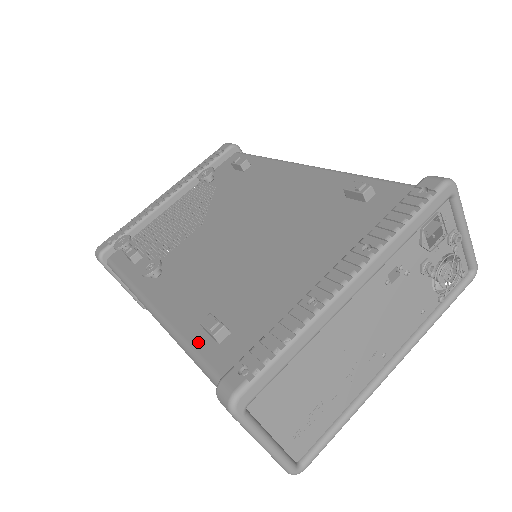
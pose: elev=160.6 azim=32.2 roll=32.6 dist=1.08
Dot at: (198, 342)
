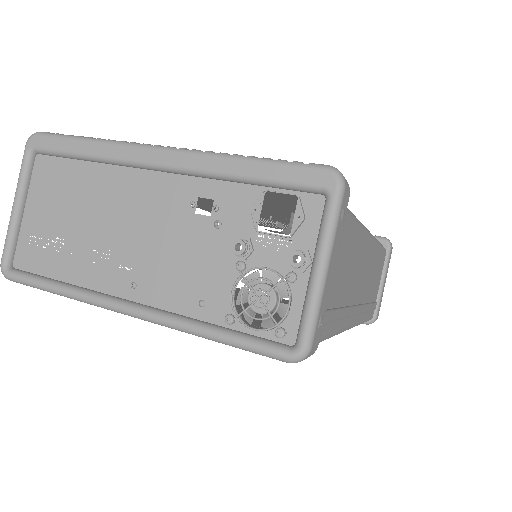
Dot at: occluded
